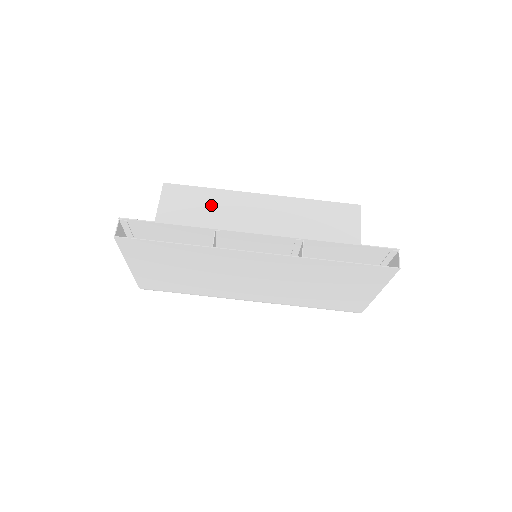
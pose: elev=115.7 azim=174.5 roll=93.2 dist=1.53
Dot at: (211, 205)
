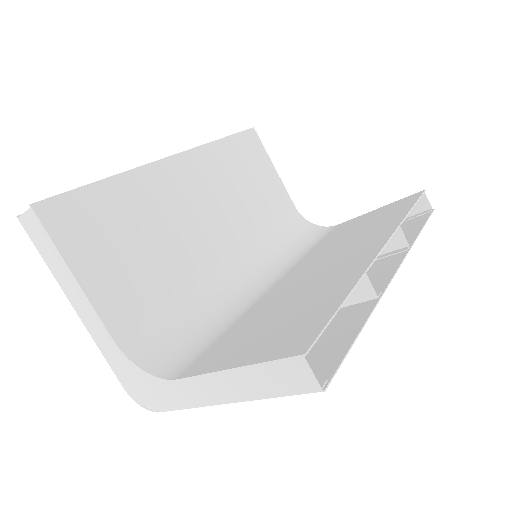
Dot at: (133, 208)
